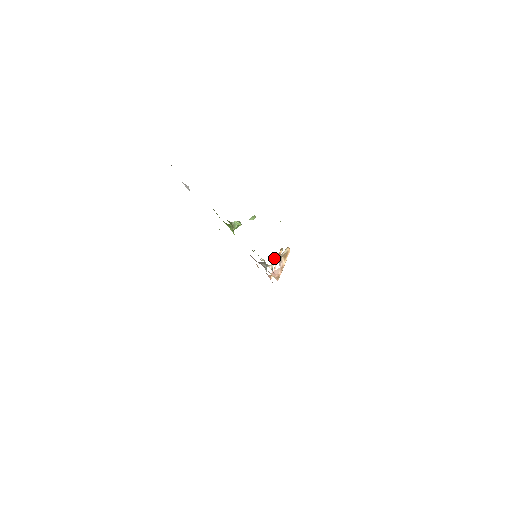
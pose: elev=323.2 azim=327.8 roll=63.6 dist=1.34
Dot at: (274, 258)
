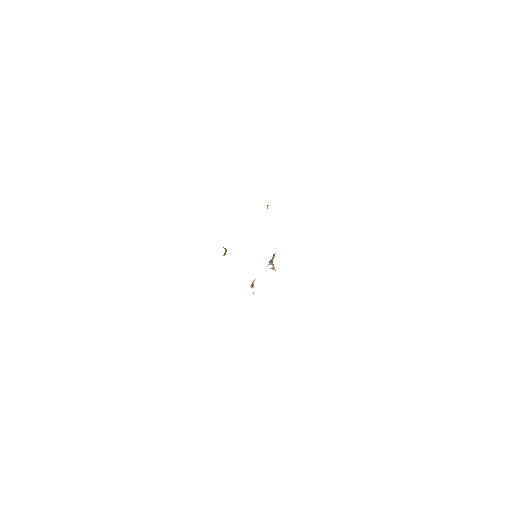
Dot at: occluded
